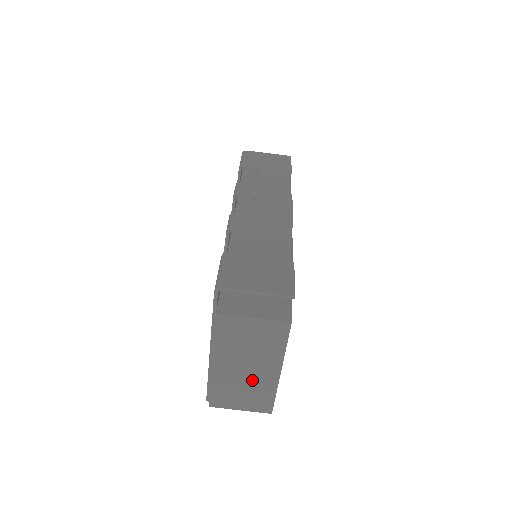
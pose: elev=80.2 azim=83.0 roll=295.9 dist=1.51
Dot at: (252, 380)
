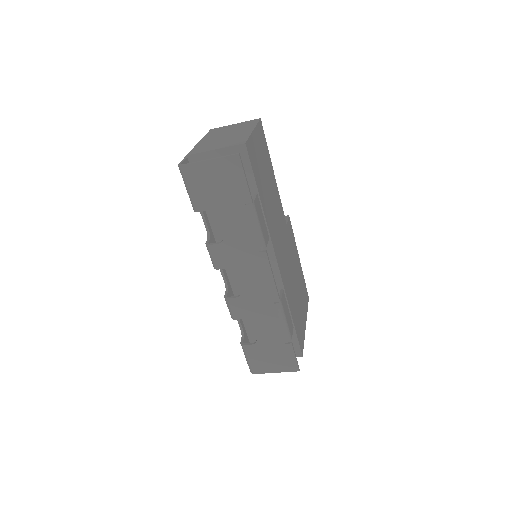
Dot at: occluded
